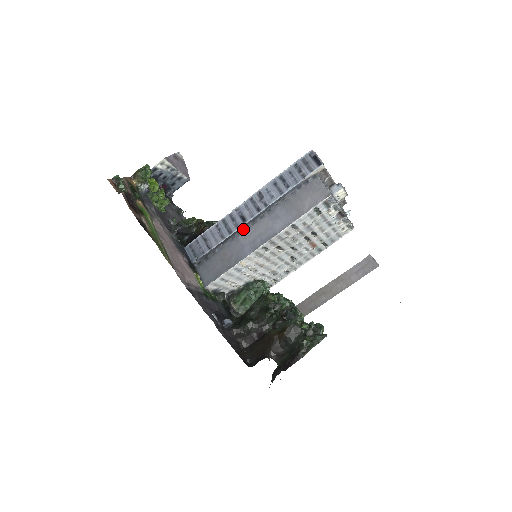
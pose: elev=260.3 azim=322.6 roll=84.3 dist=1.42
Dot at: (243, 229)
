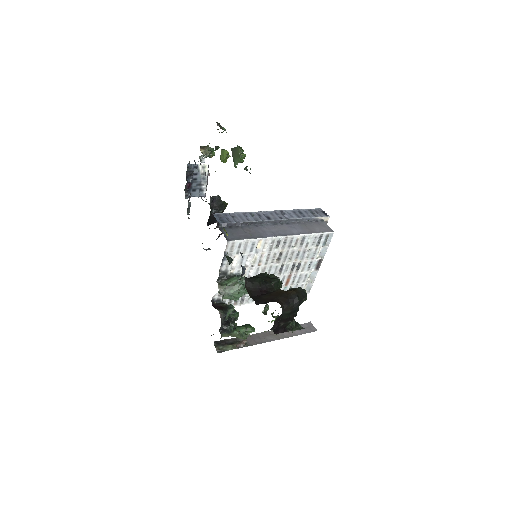
Dot at: (266, 224)
